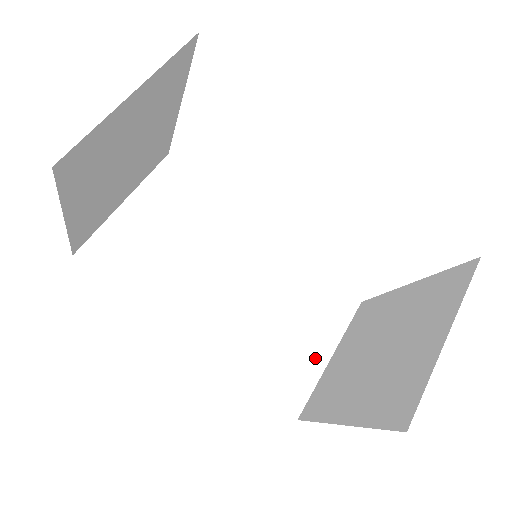
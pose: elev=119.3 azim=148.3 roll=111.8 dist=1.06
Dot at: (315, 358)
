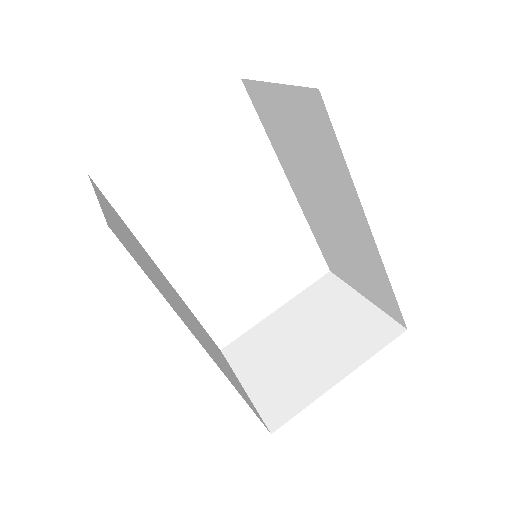
Dot at: (241, 386)
